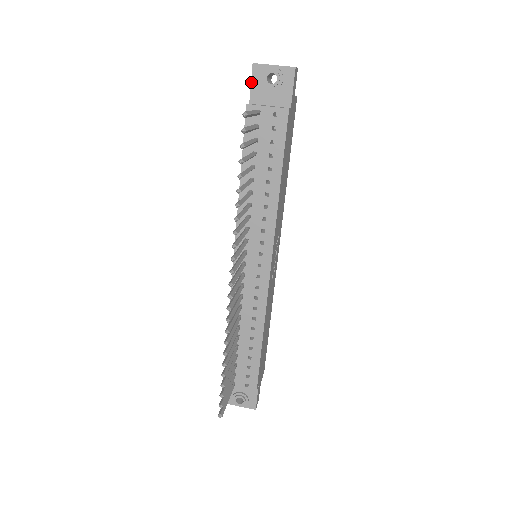
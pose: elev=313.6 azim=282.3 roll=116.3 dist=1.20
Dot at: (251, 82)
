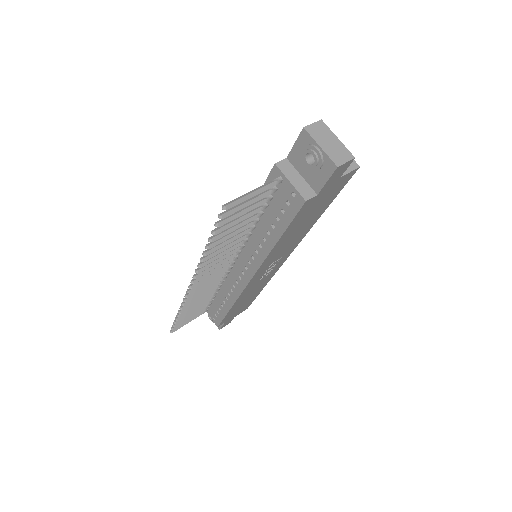
Dot at: (295, 142)
